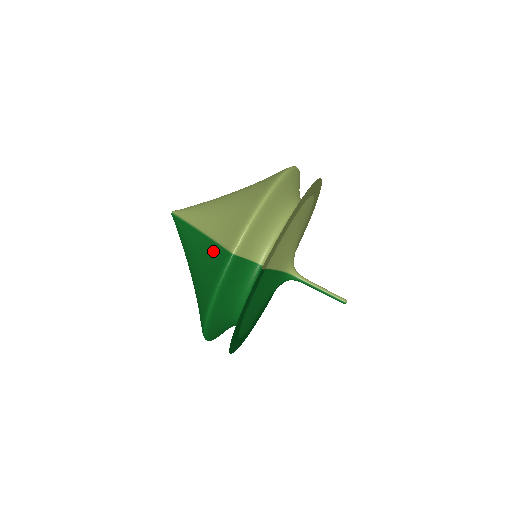
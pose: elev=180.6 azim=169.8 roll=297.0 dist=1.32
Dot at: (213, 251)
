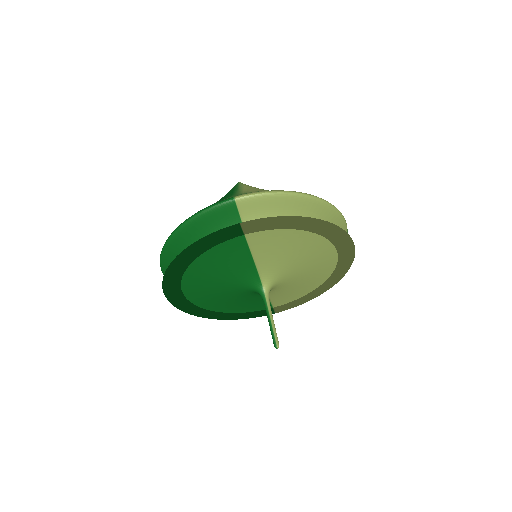
Dot at: occluded
